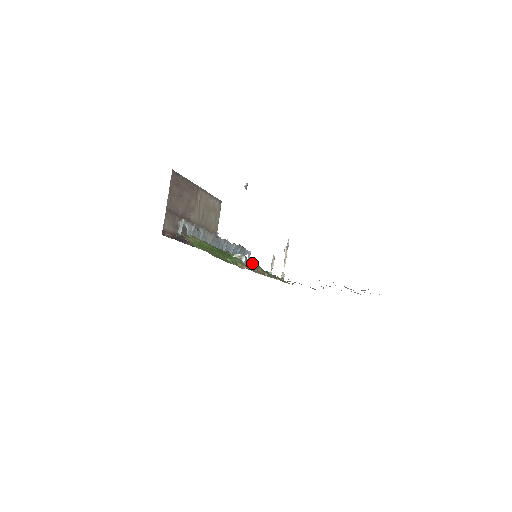
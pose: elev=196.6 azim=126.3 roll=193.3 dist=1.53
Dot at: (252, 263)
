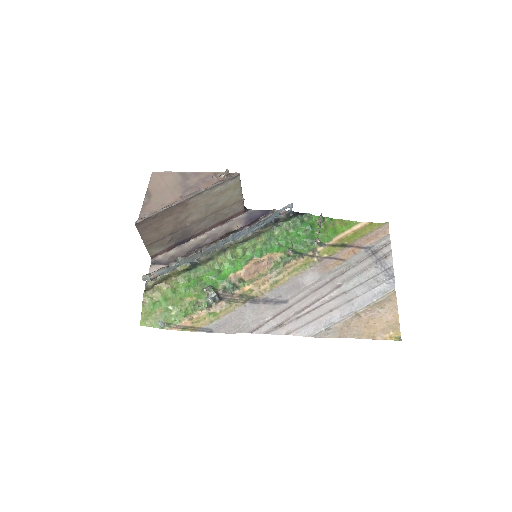
Dot at: (284, 225)
